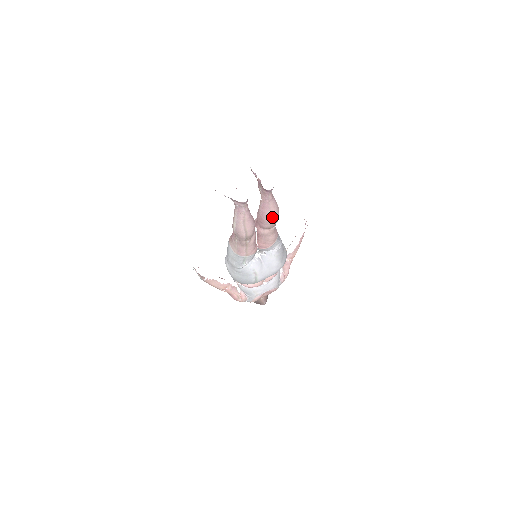
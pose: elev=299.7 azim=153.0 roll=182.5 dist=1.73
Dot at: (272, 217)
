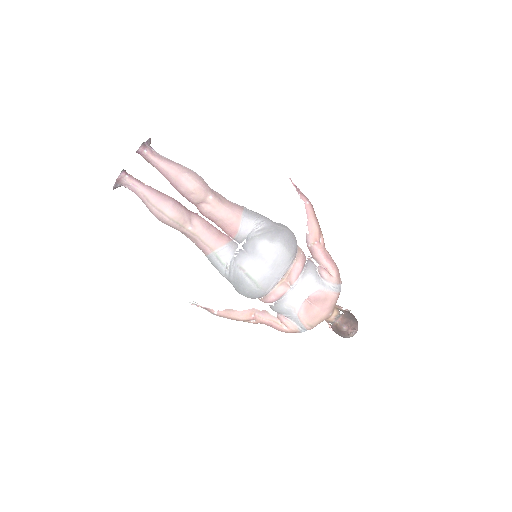
Dot at: (181, 181)
